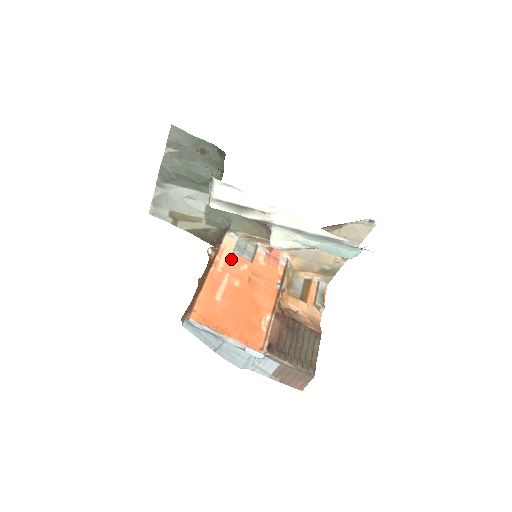
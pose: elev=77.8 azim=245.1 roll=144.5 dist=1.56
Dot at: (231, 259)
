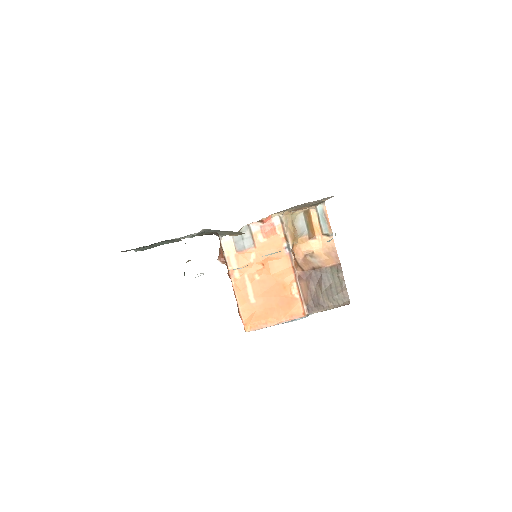
Dot at: (239, 259)
